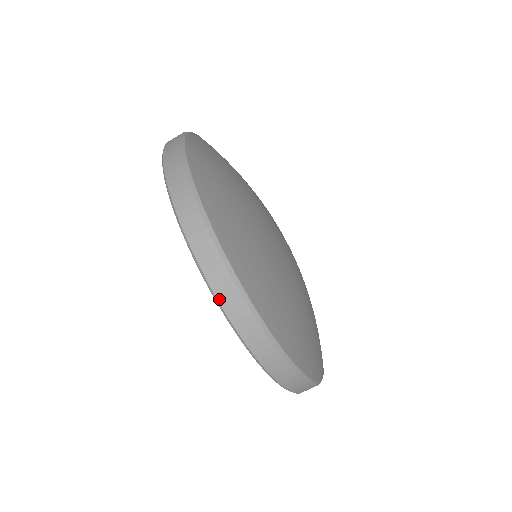
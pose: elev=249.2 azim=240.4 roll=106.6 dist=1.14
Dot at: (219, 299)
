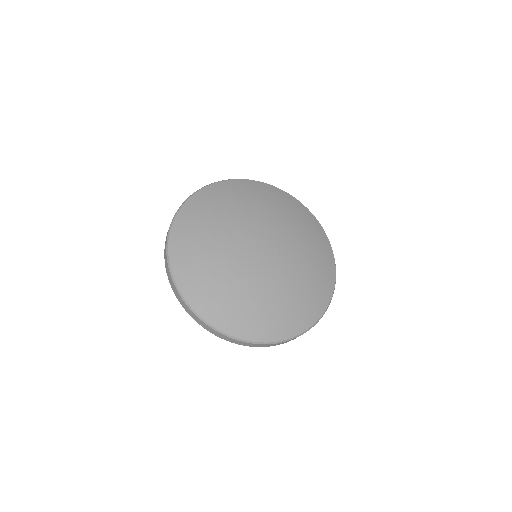
Dot at: (269, 346)
